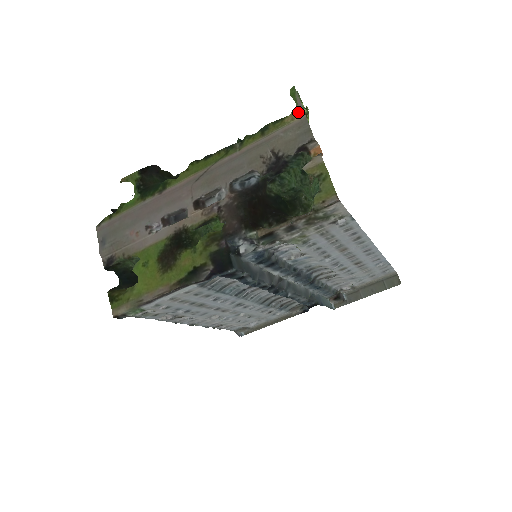
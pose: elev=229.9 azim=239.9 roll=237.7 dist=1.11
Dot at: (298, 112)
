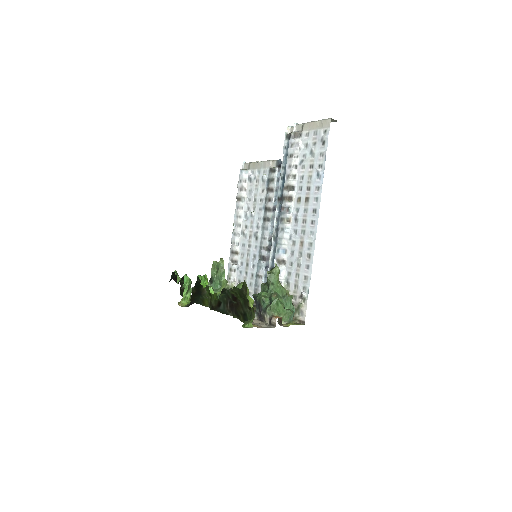
Dot at: occluded
